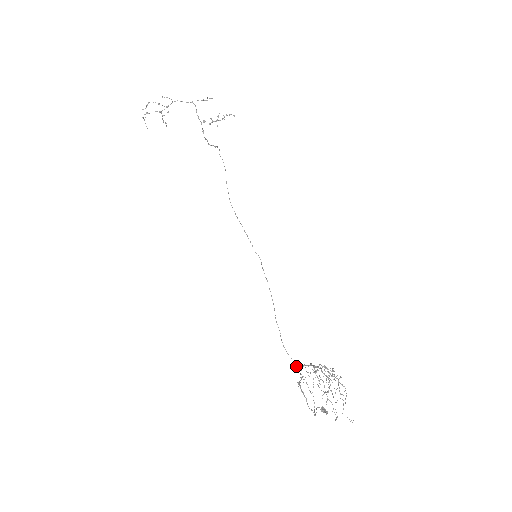
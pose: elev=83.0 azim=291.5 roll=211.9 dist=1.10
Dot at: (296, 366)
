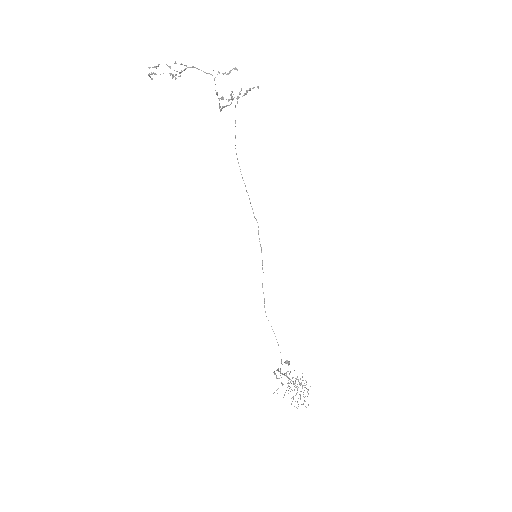
Dot at: occluded
